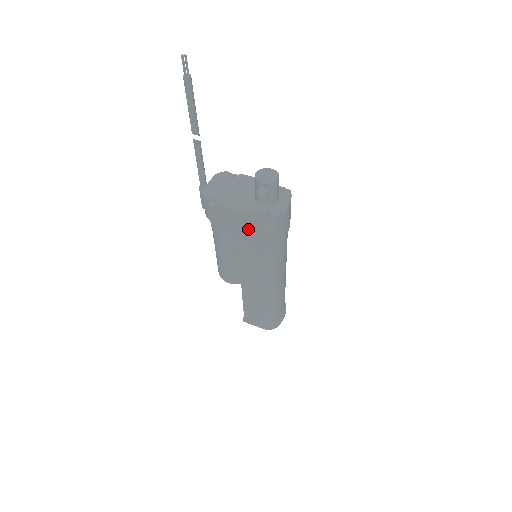
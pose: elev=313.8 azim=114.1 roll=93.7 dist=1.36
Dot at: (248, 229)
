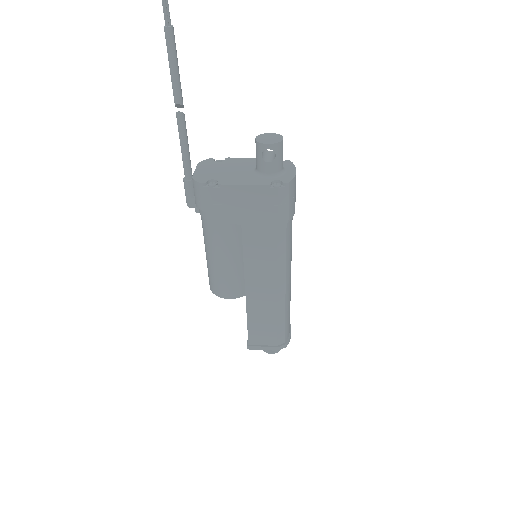
Dot at: (257, 208)
